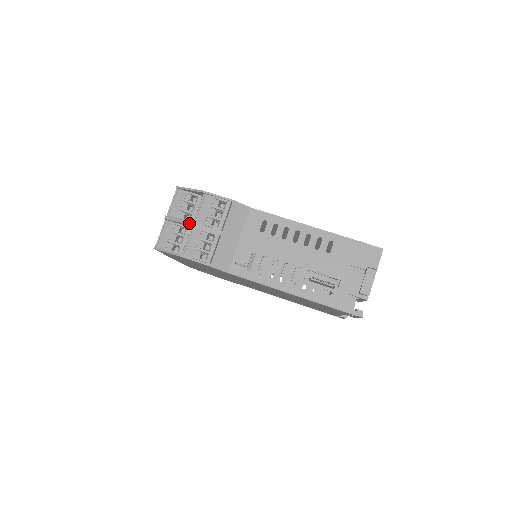
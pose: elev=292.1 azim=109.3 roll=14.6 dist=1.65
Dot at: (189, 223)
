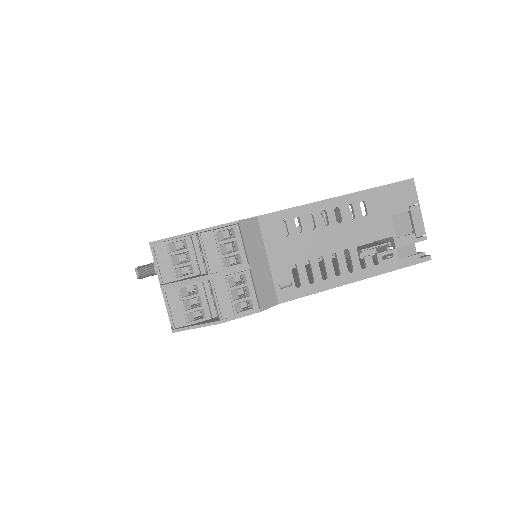
Dot at: (204, 279)
